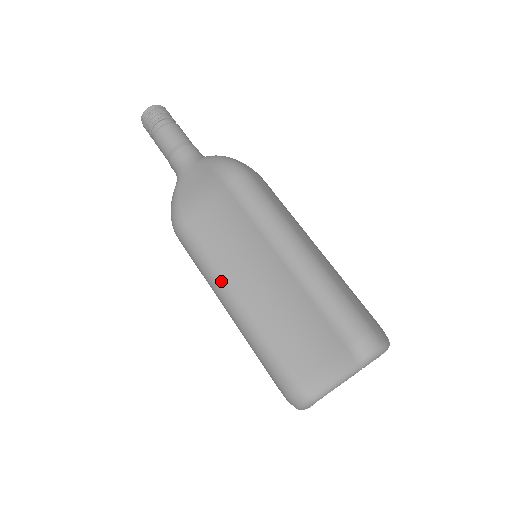
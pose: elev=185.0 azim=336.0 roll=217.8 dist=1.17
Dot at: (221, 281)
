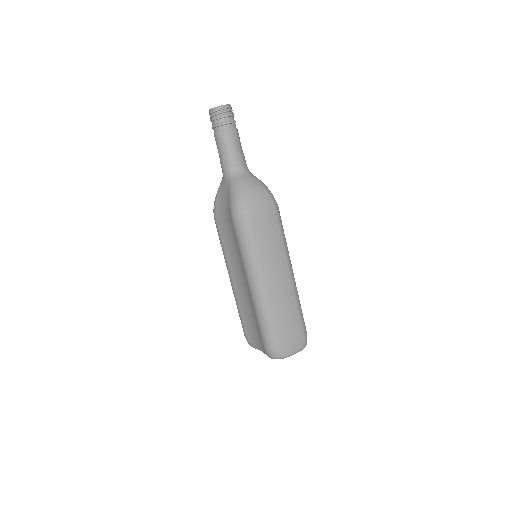
Dot at: (227, 266)
